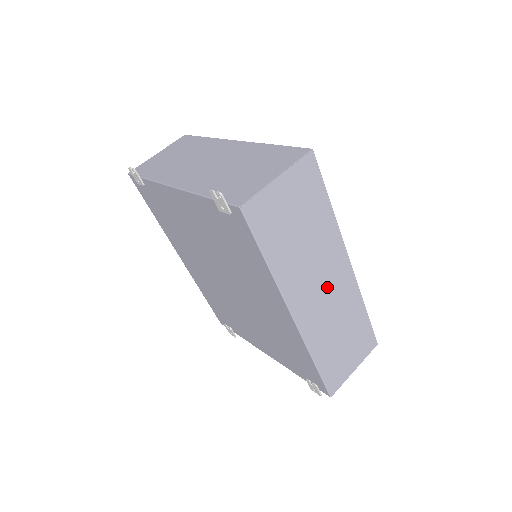
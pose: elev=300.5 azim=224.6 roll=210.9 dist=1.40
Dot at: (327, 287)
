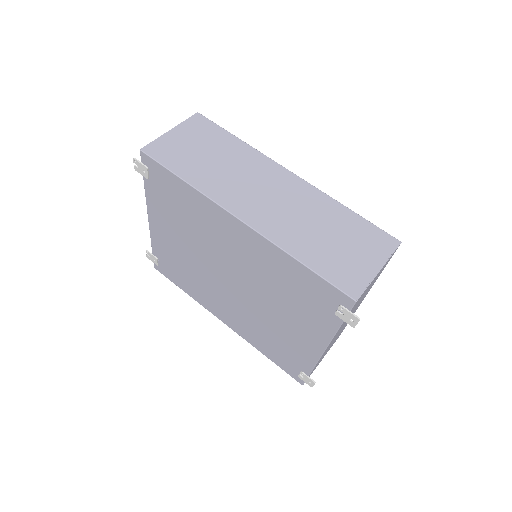
Dot at: (271, 192)
